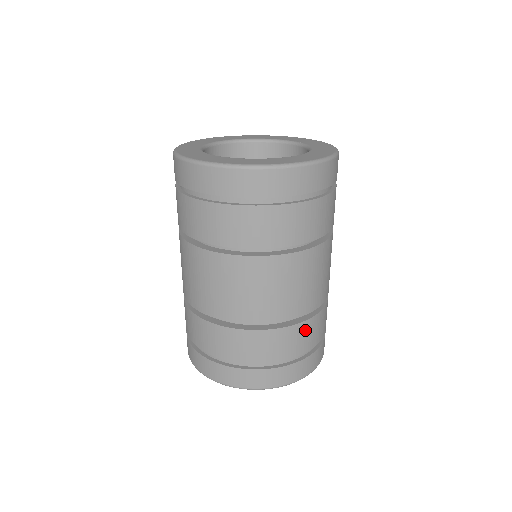
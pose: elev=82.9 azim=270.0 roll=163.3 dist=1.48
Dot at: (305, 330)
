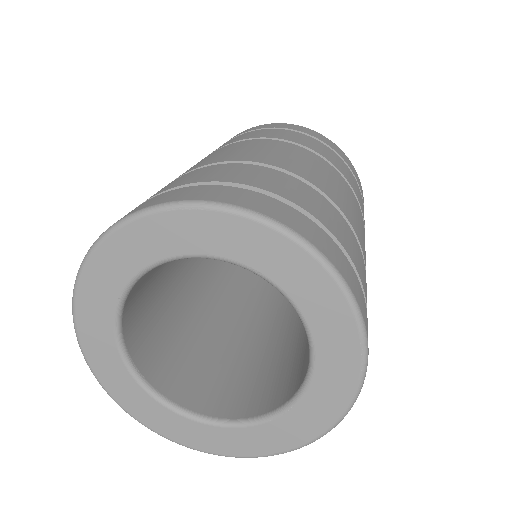
Dot at: (338, 220)
